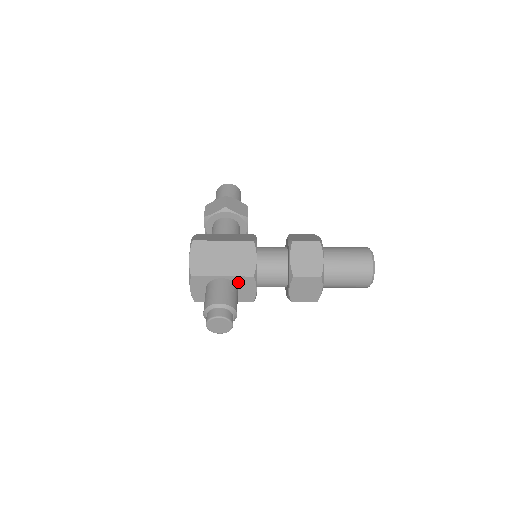
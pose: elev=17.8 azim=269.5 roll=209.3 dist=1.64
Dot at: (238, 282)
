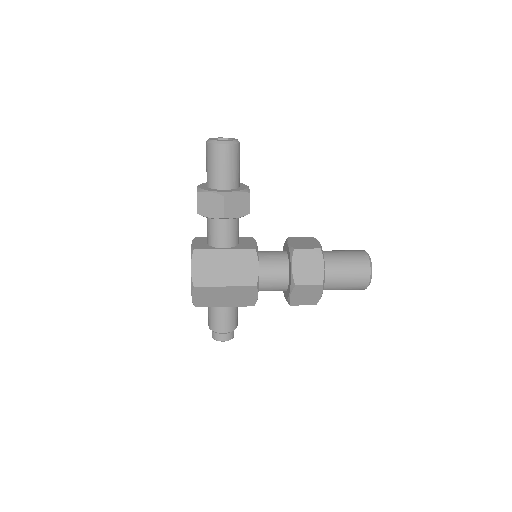
Dot at: occluded
